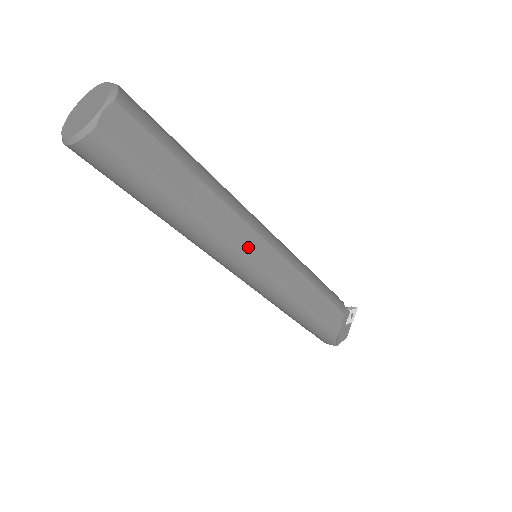
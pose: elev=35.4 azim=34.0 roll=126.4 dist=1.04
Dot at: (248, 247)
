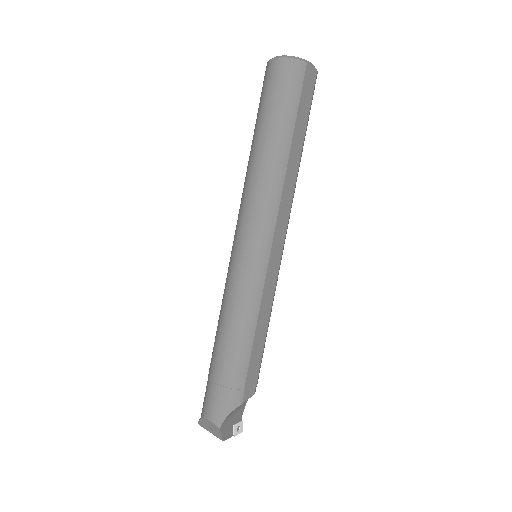
Dot at: (279, 223)
